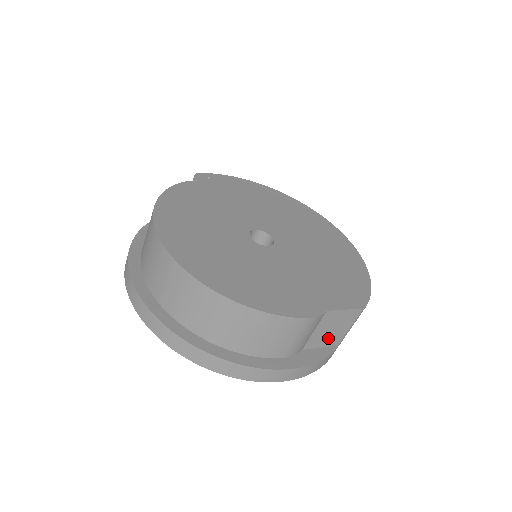
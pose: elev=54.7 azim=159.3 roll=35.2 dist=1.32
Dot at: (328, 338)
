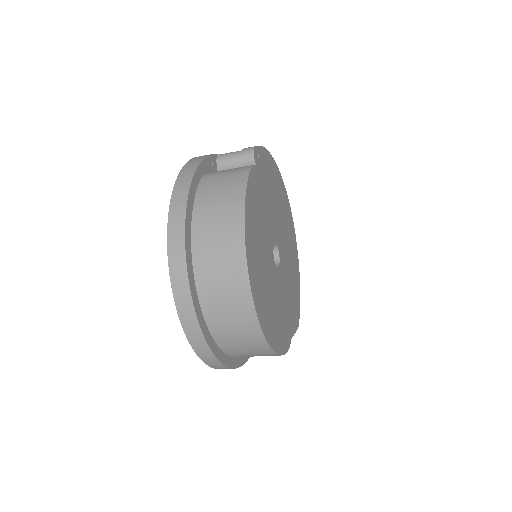
Dot at: occluded
